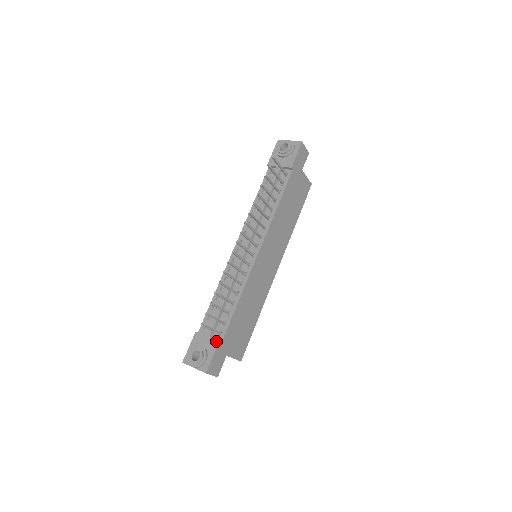
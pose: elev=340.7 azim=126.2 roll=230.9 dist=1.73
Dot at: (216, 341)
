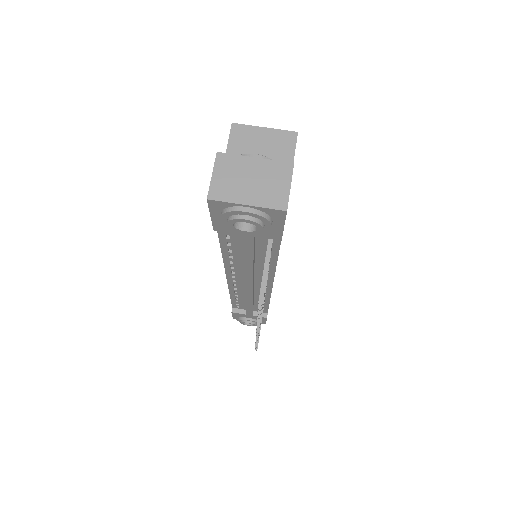
Dot at: (263, 318)
